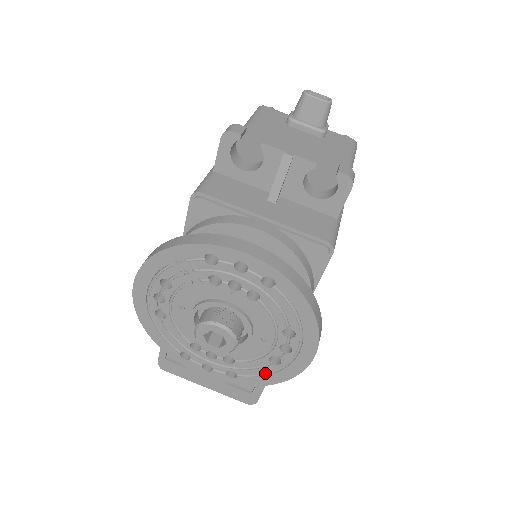
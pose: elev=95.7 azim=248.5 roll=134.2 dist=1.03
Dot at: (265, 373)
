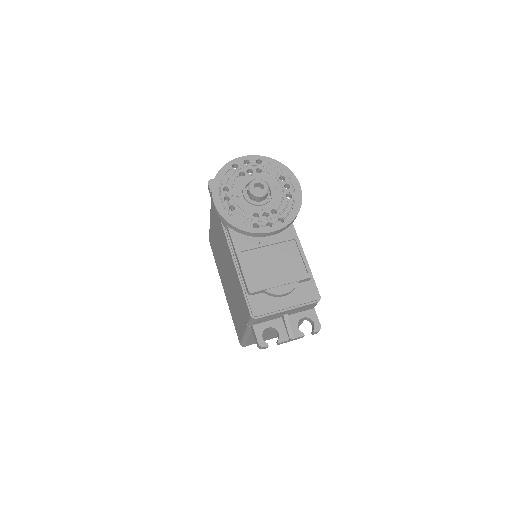
Dot at: (292, 208)
